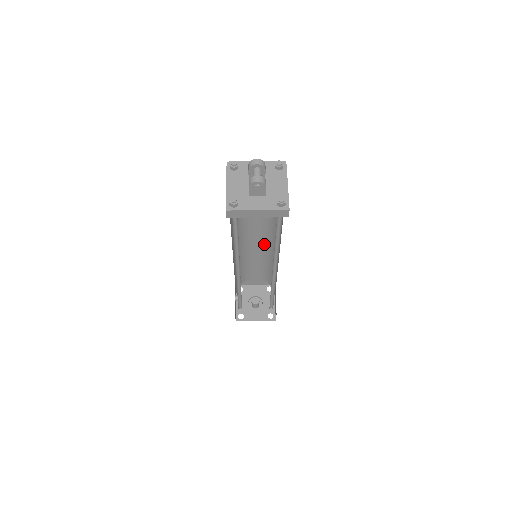
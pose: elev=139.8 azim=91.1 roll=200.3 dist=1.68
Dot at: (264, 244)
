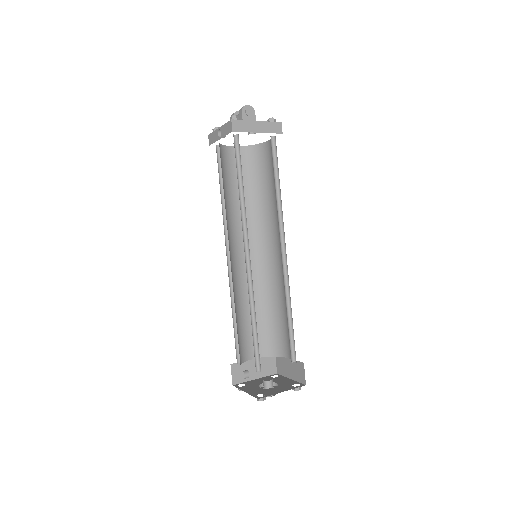
Dot at: (254, 269)
